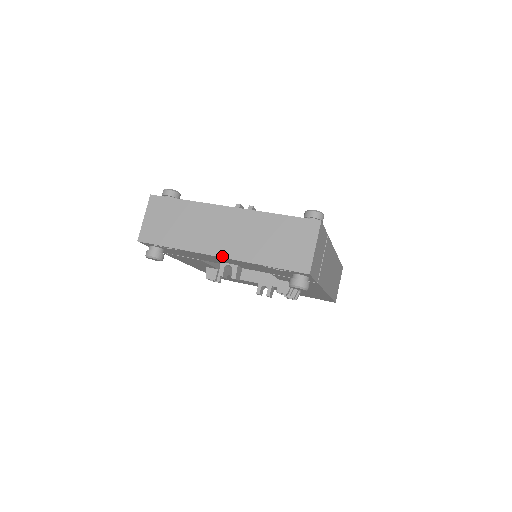
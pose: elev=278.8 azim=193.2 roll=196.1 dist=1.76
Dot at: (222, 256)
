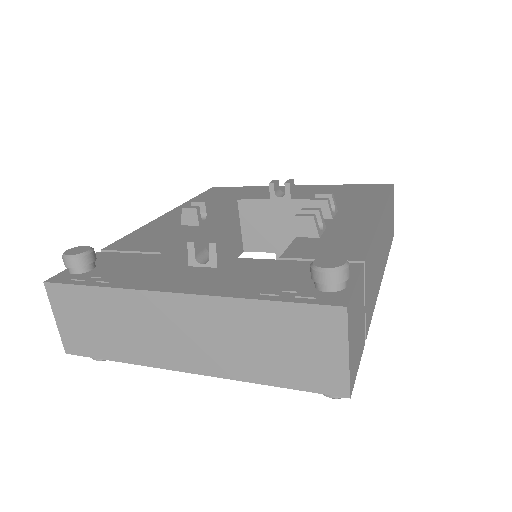
Dot at: (195, 372)
